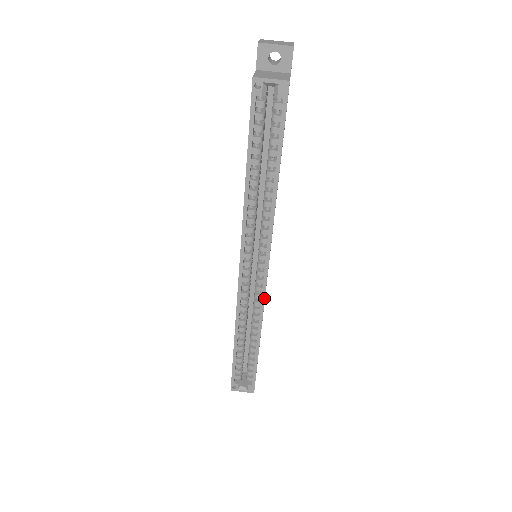
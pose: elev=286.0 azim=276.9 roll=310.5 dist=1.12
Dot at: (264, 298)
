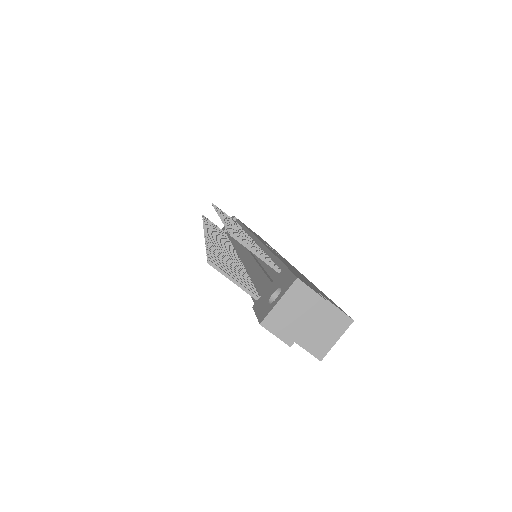
Dot at: occluded
